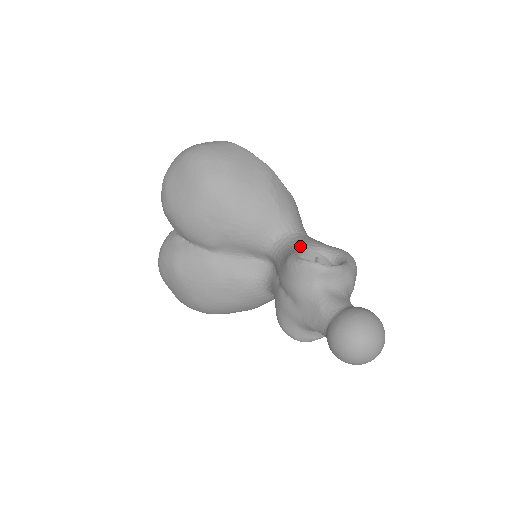
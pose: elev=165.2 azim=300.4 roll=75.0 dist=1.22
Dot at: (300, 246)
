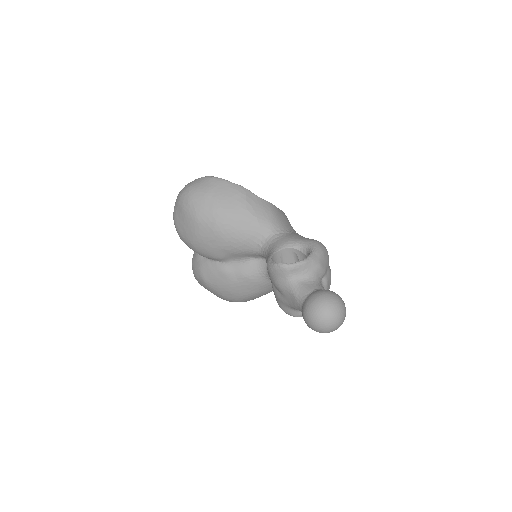
Dot at: (277, 247)
